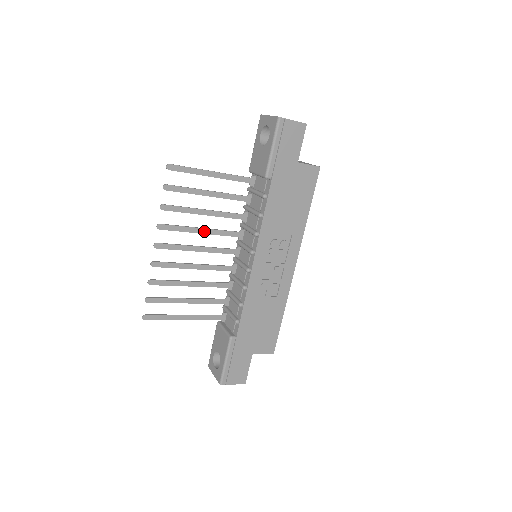
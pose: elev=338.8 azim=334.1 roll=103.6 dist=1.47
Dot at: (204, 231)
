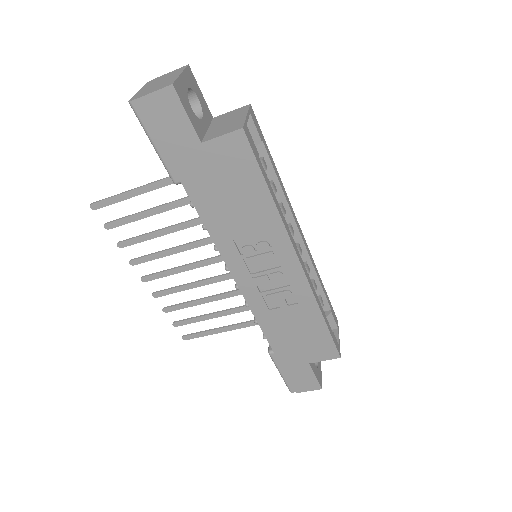
Dot at: (180, 249)
